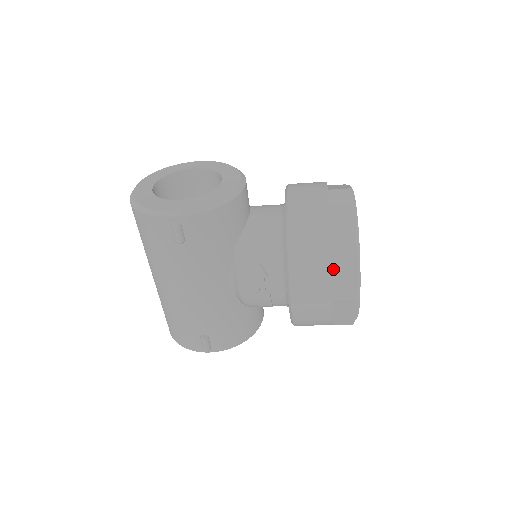
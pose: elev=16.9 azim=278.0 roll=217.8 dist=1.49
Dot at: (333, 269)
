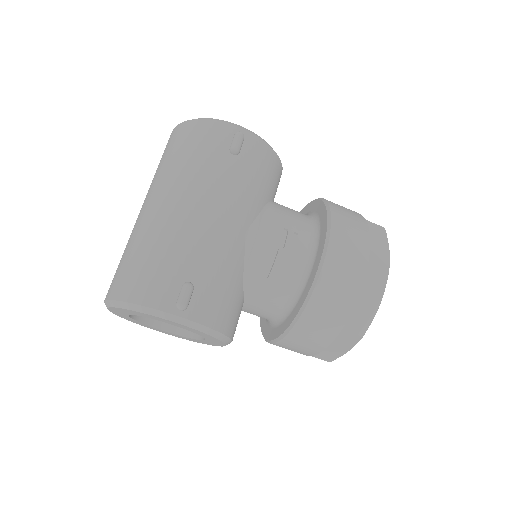
Dot at: occluded
